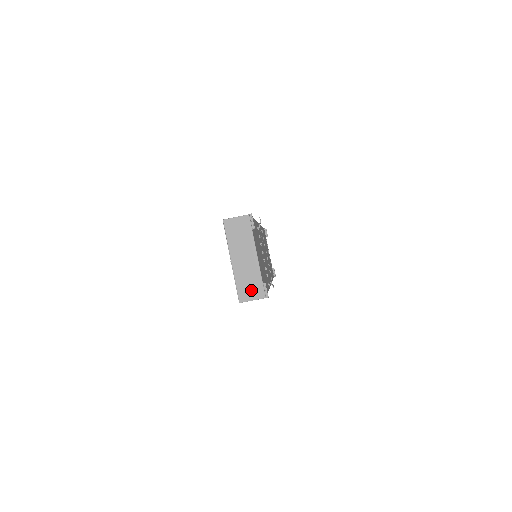
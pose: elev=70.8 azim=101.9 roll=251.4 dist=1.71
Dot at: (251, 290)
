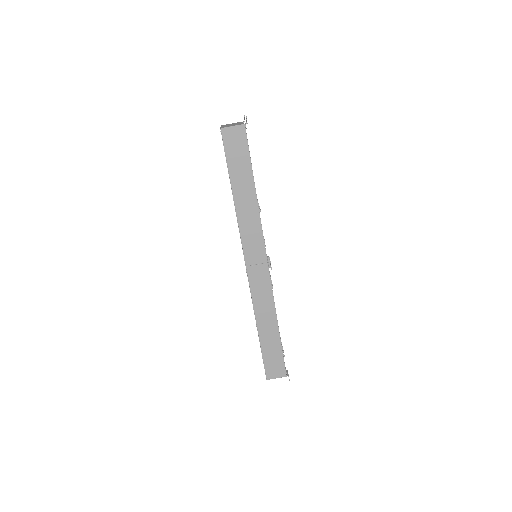
Dot at: (233, 125)
